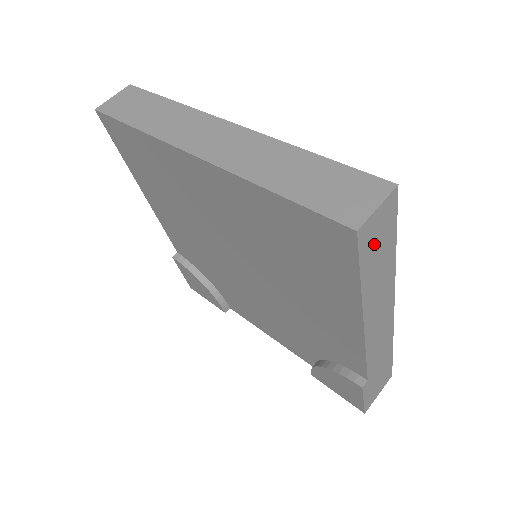
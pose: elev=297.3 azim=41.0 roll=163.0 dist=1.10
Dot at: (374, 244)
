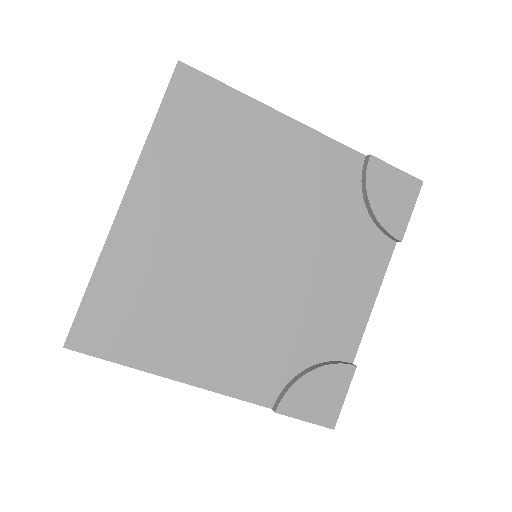
Dot at: occluded
